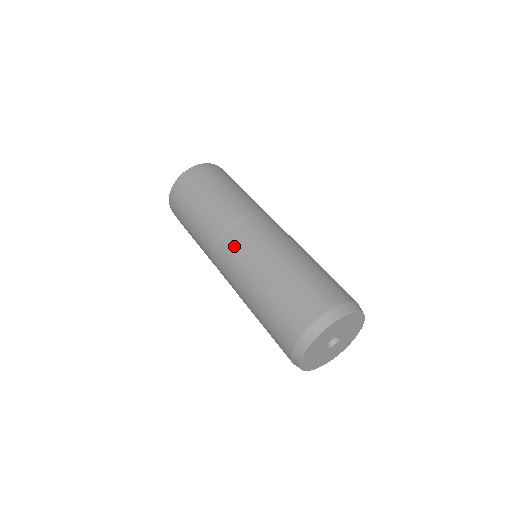
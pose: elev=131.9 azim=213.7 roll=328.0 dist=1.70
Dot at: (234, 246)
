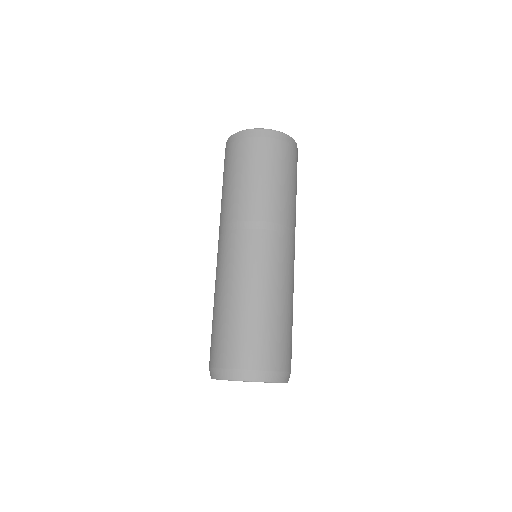
Dot at: (242, 246)
